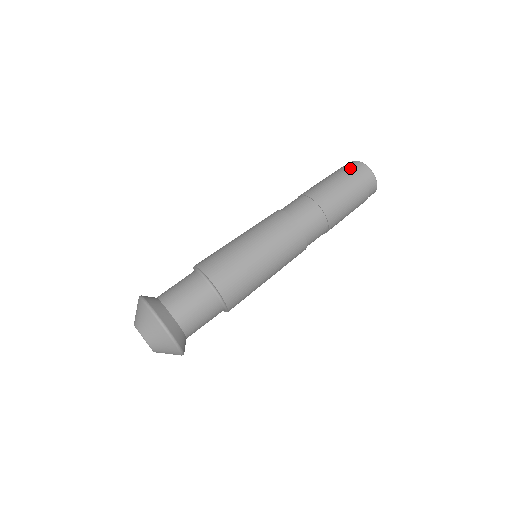
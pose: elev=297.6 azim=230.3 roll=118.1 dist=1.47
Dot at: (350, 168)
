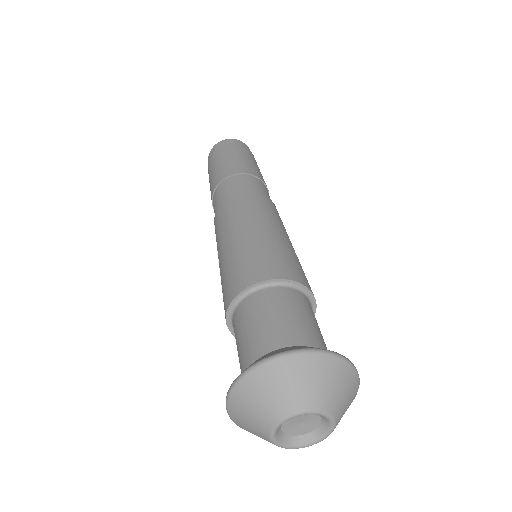
Dot at: (218, 149)
